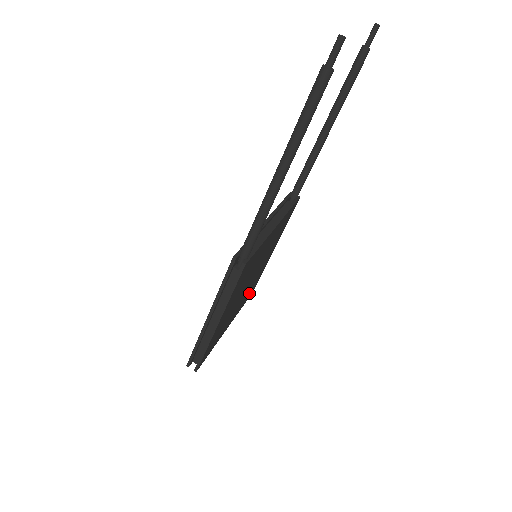
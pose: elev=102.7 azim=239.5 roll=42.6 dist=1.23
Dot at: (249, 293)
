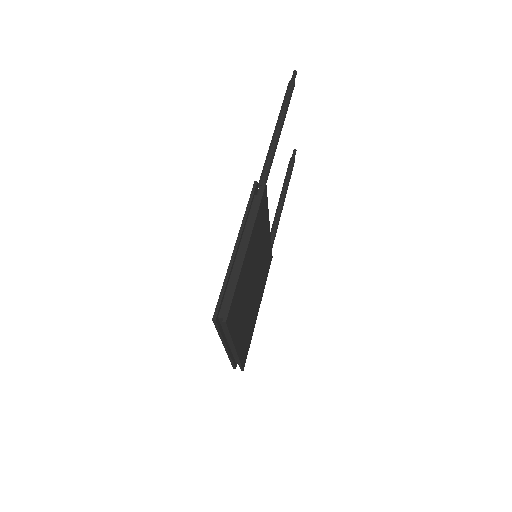
Dot at: (245, 345)
